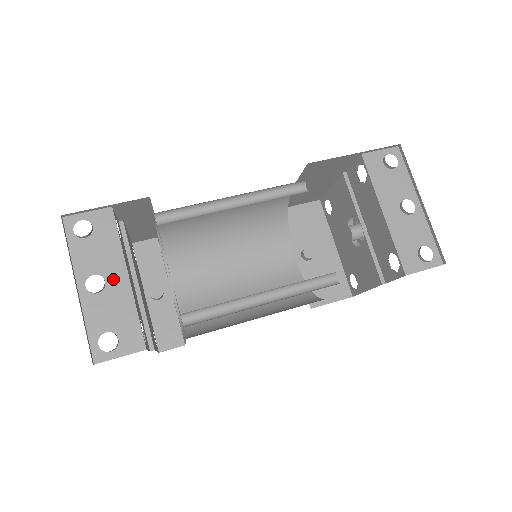
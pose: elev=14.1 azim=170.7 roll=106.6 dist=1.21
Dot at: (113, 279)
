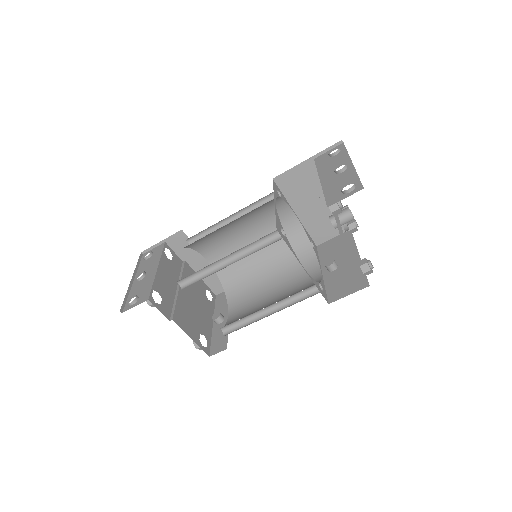
Dot at: (150, 272)
